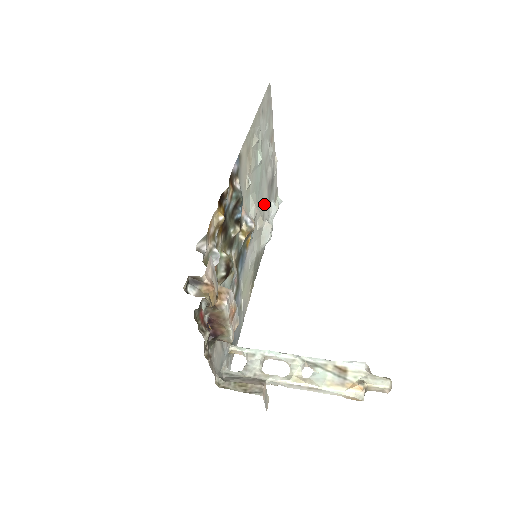
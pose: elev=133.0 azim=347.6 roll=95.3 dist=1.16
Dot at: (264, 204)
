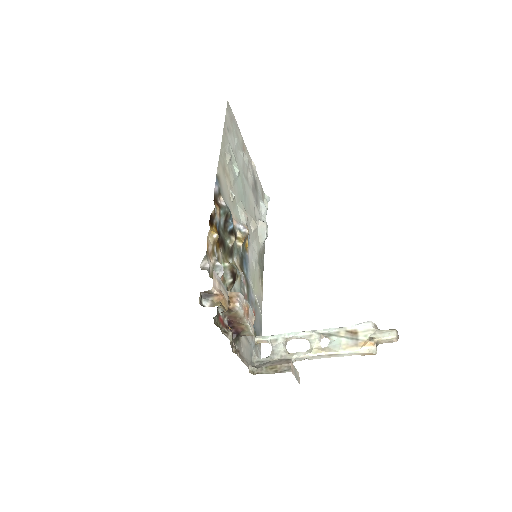
Dot at: (253, 207)
